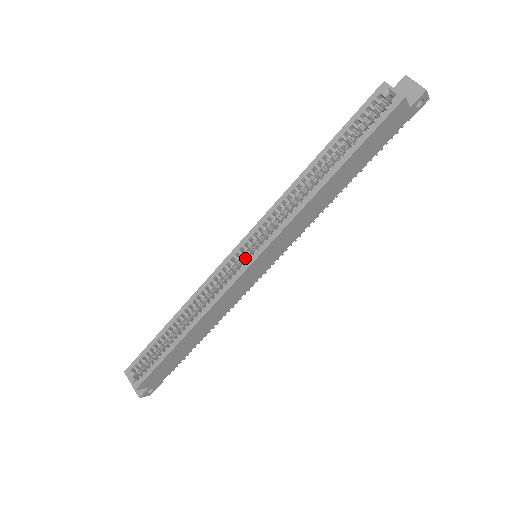
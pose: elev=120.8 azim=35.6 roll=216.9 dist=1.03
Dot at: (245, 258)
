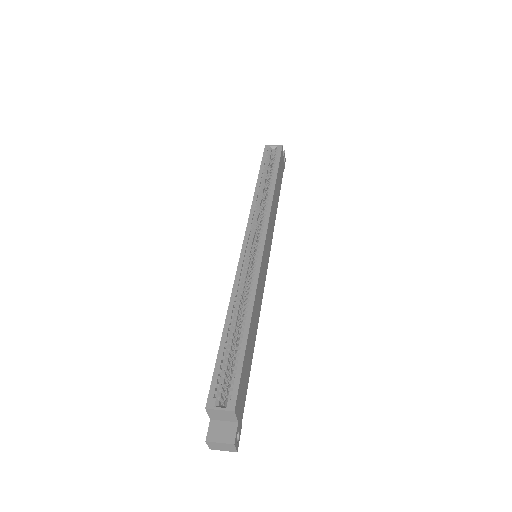
Dot at: occluded
